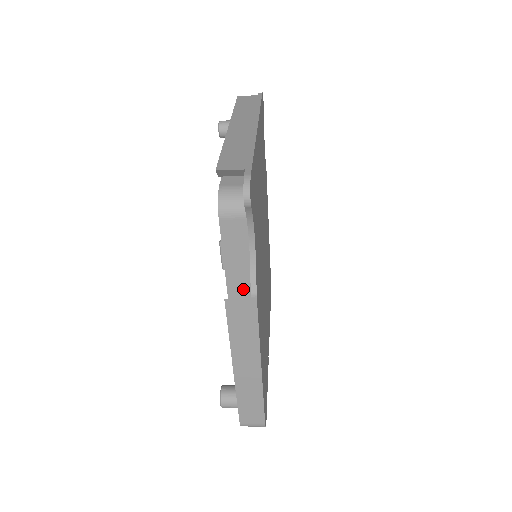
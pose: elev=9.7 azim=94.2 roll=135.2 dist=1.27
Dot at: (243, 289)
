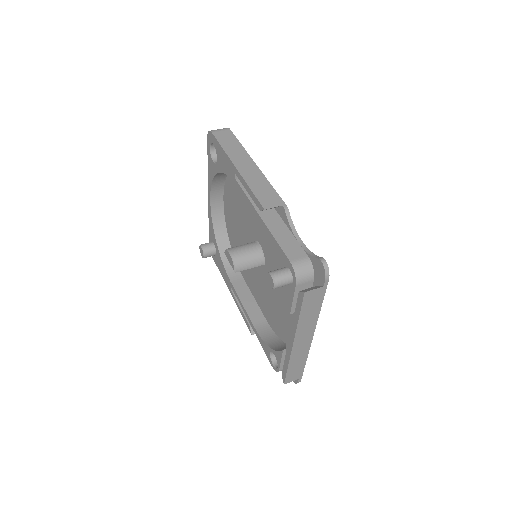
Dot at: occluded
